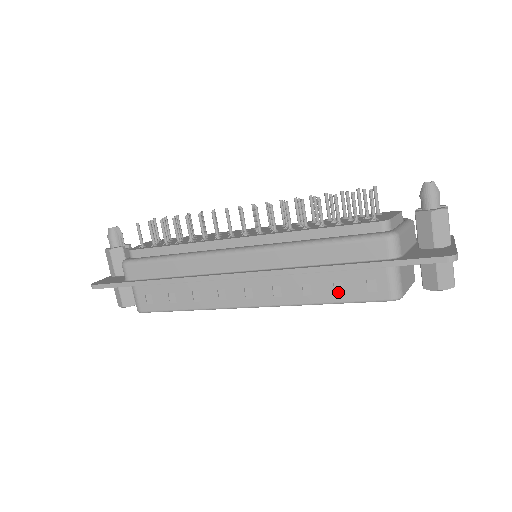
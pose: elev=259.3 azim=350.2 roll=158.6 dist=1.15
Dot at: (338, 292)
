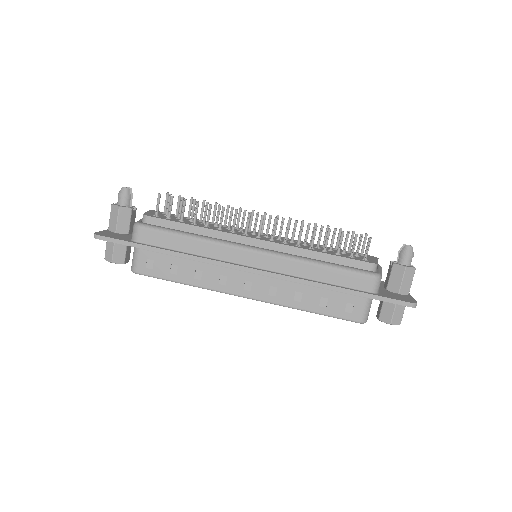
Dot at: (322, 305)
